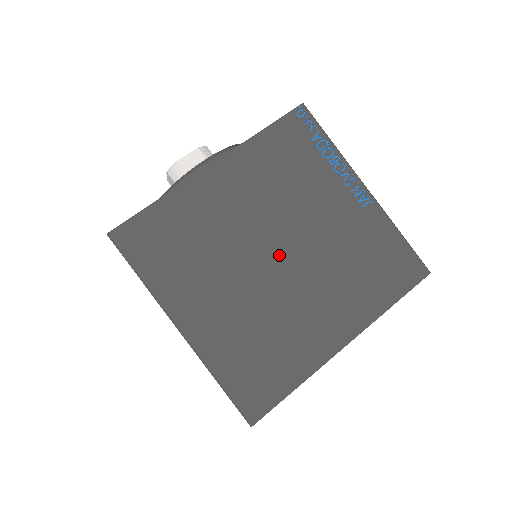
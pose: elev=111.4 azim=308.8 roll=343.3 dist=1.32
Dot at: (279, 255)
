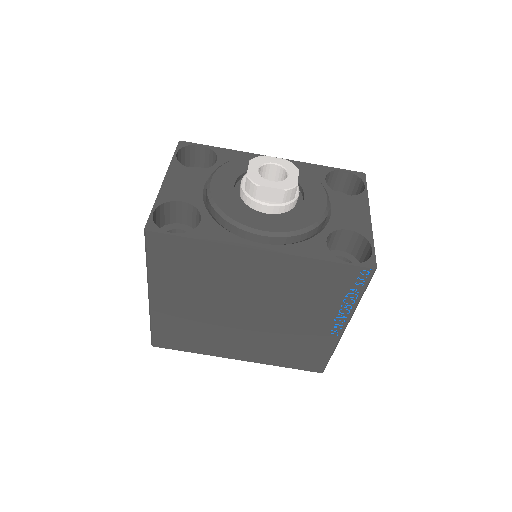
Dot at: (247, 313)
